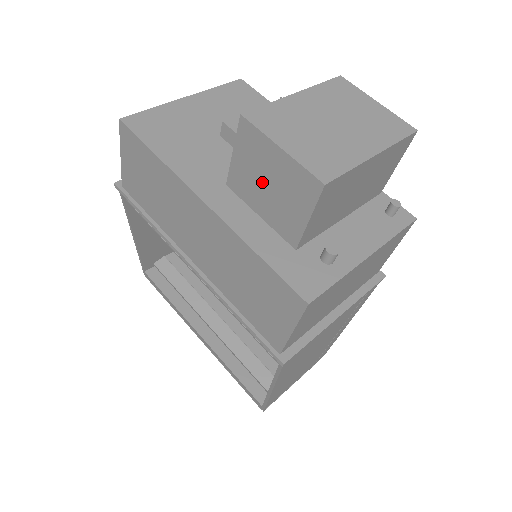
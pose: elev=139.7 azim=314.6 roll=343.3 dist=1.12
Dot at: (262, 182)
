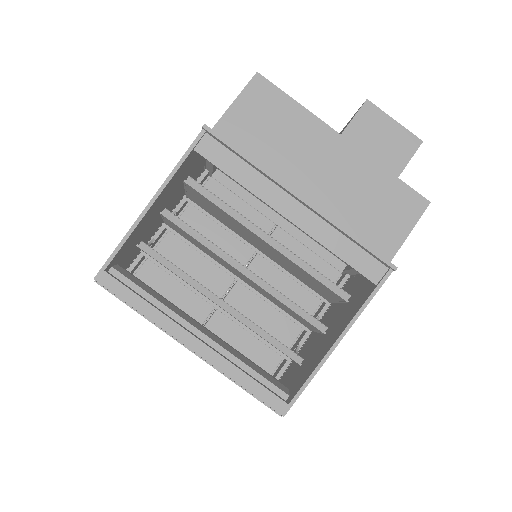
Dot at: (373, 141)
